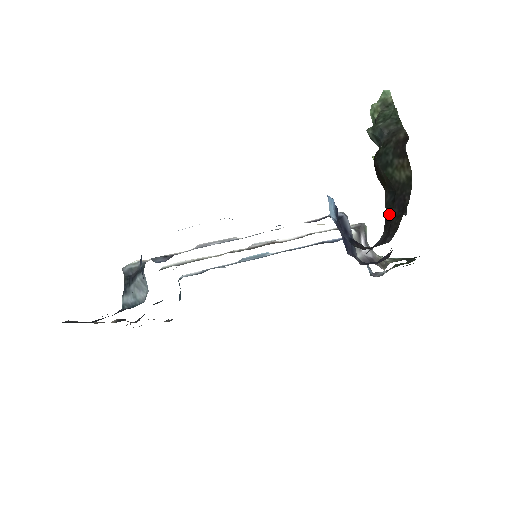
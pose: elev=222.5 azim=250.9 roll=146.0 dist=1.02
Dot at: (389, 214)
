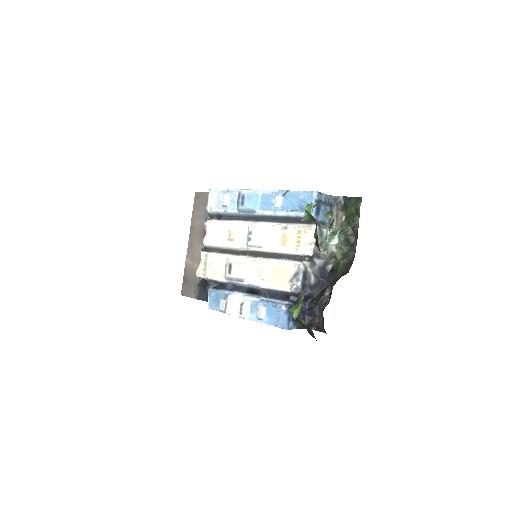
Dot at: occluded
